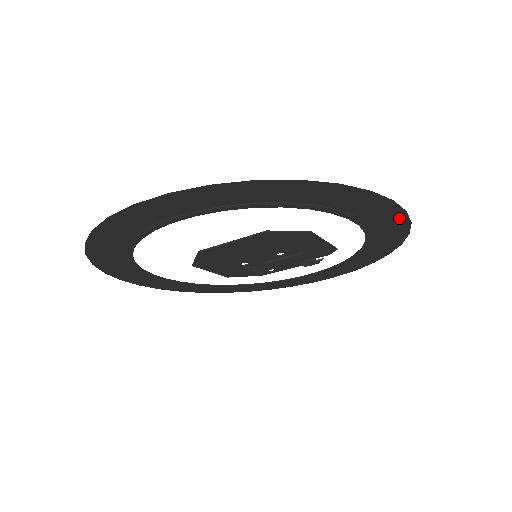
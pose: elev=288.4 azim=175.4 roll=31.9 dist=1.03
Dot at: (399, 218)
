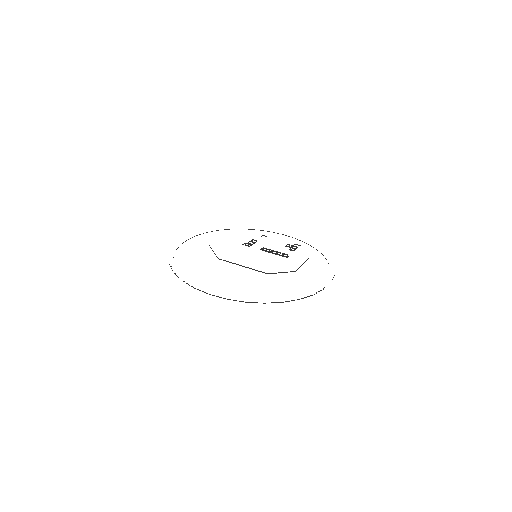
Dot at: occluded
